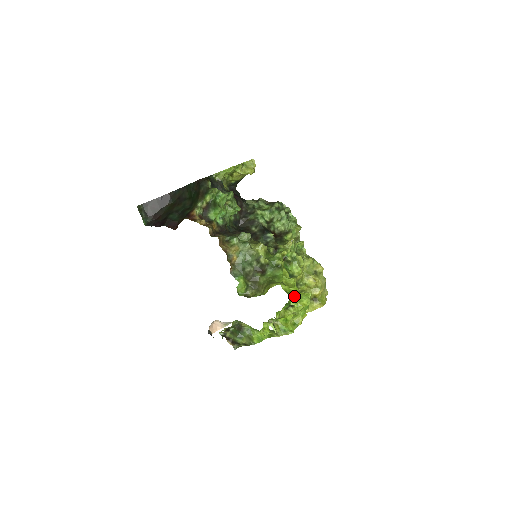
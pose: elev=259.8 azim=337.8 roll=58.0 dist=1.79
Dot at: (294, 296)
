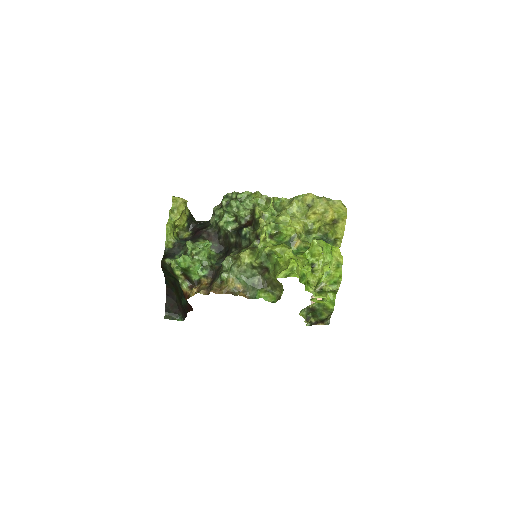
Dot at: (302, 263)
